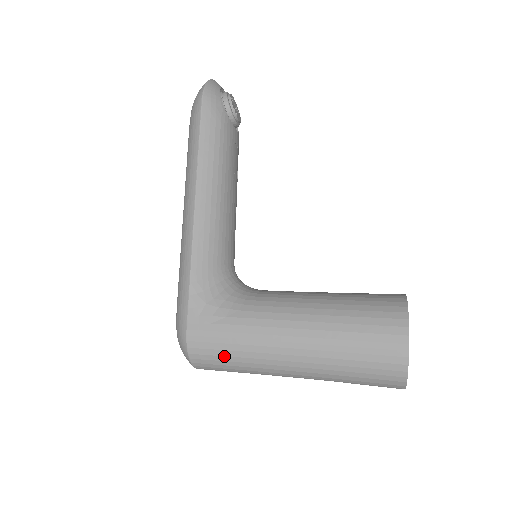
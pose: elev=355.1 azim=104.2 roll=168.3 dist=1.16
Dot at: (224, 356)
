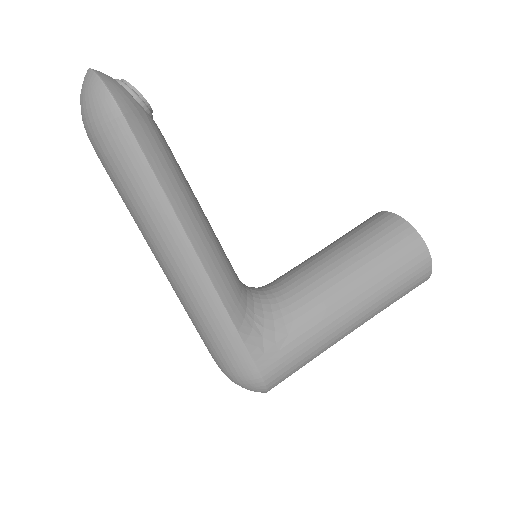
Dot at: (300, 365)
